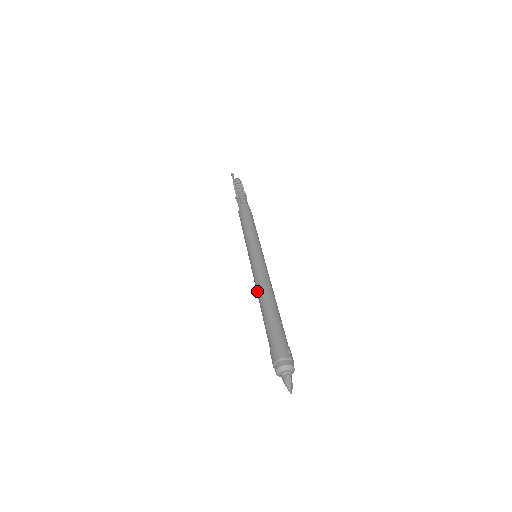
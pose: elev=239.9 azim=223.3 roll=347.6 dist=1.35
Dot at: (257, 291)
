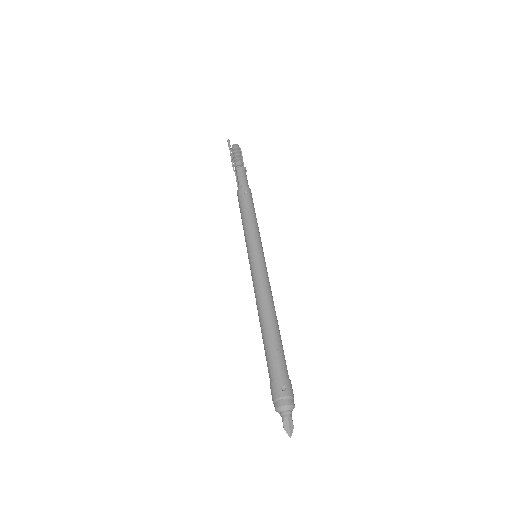
Dot at: (257, 308)
